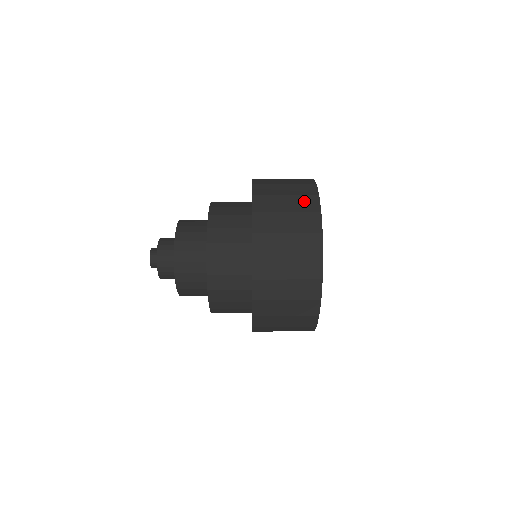
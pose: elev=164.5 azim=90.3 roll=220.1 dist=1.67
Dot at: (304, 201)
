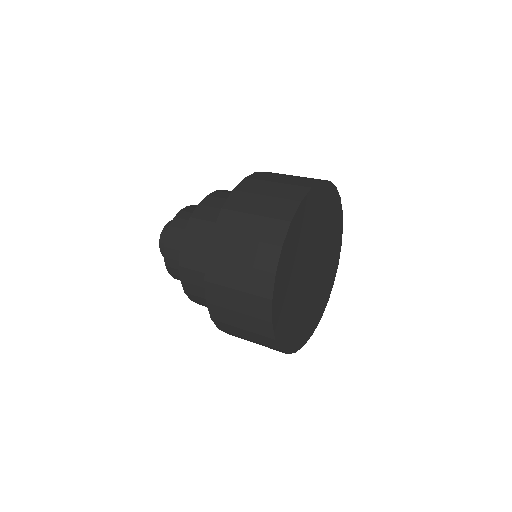
Dot at: (311, 178)
